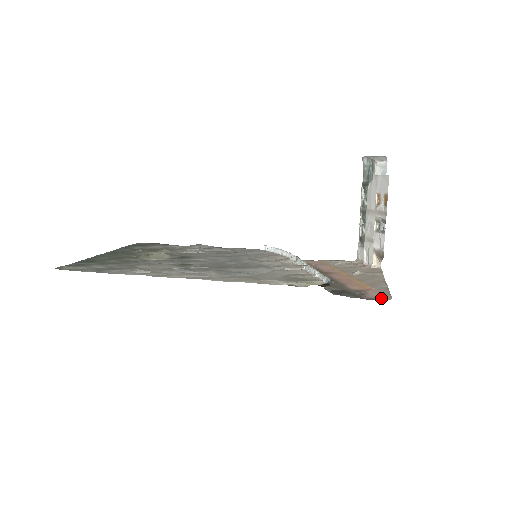
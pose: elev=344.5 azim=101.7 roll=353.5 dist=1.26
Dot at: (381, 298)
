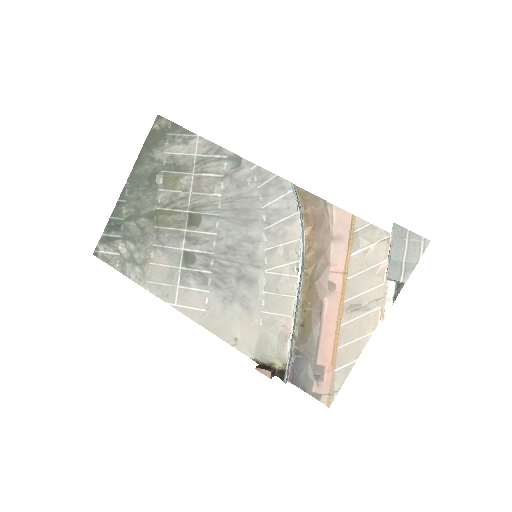
Dot at: (324, 398)
